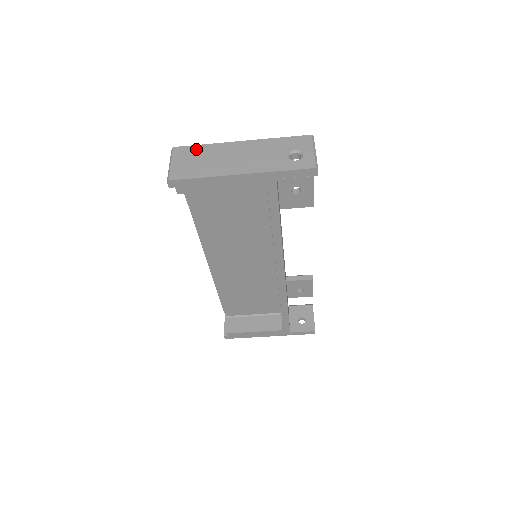
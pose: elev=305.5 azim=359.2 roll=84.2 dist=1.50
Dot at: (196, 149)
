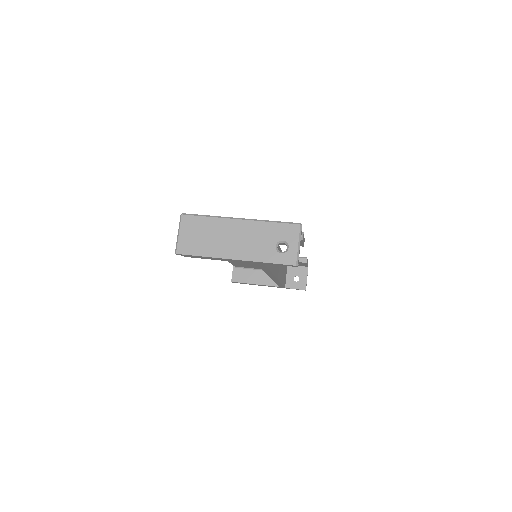
Dot at: (201, 221)
